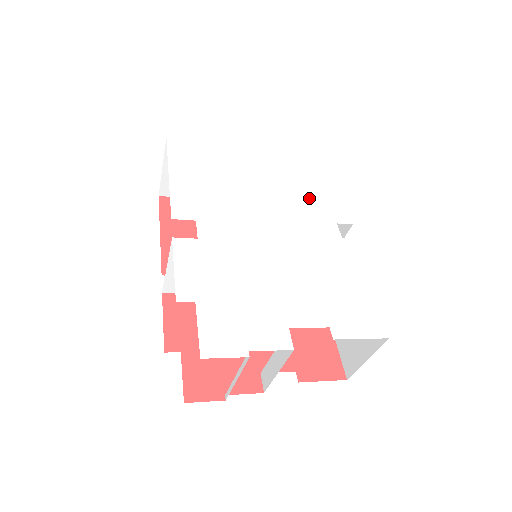
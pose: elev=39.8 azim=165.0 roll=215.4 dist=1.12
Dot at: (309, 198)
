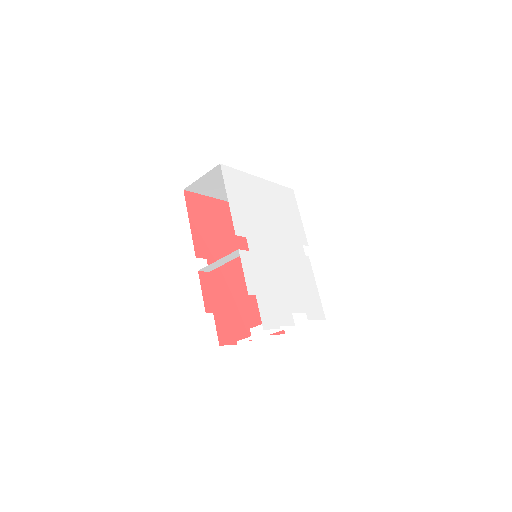
Dot at: (290, 225)
